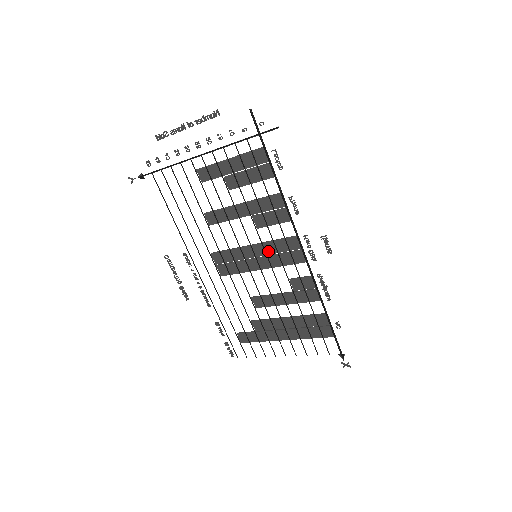
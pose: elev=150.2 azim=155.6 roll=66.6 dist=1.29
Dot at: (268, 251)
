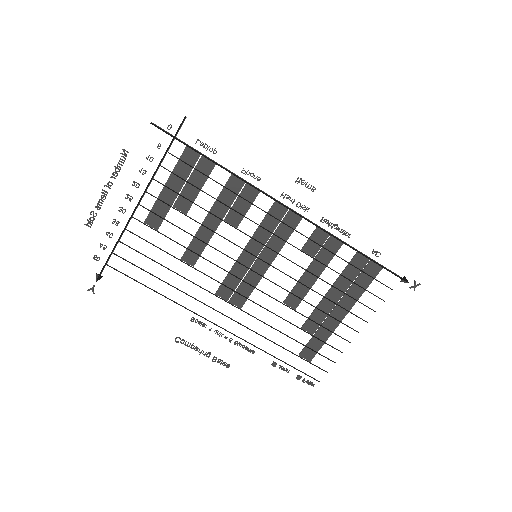
Dot at: (262, 240)
